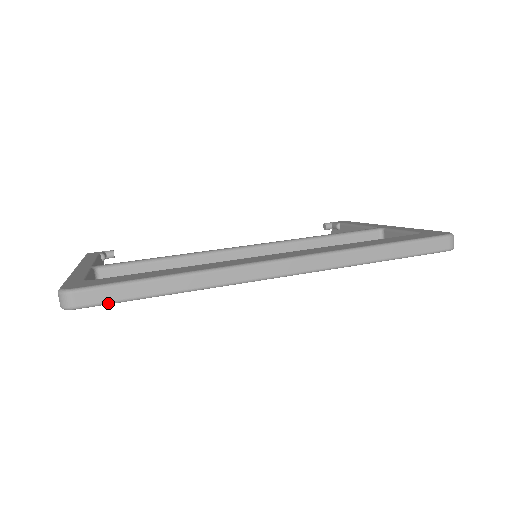
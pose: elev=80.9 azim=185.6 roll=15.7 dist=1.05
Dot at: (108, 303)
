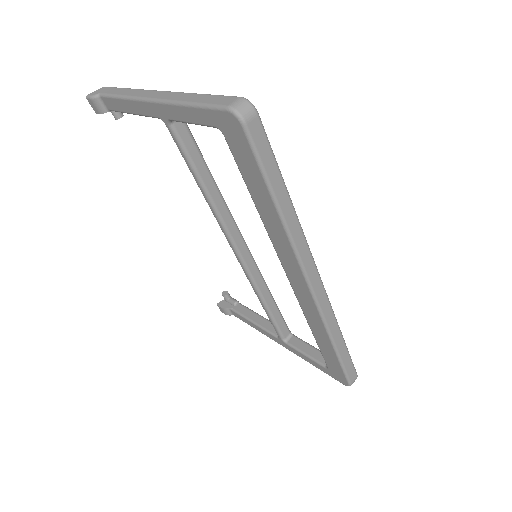
Dot at: (257, 154)
